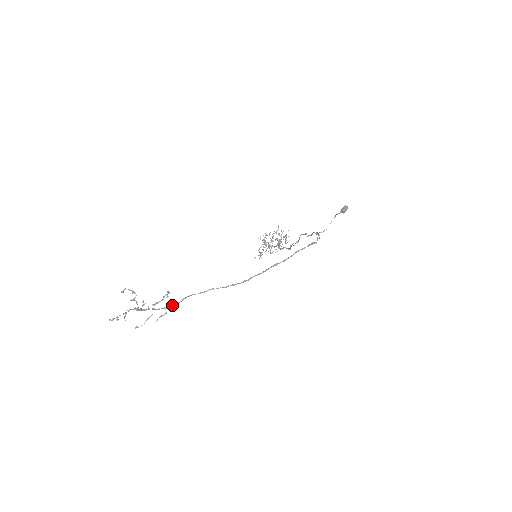
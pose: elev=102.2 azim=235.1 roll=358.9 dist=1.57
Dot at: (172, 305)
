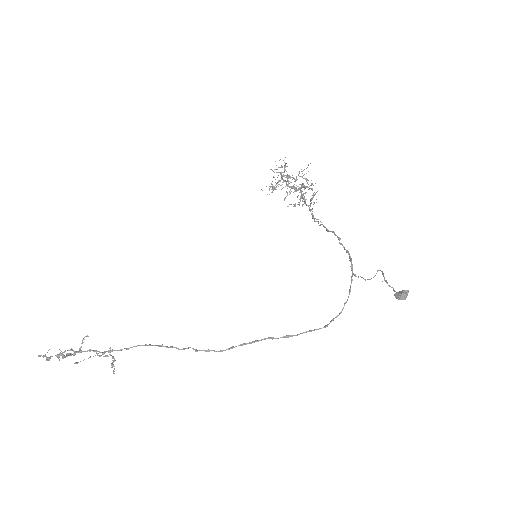
Dot at: (122, 349)
